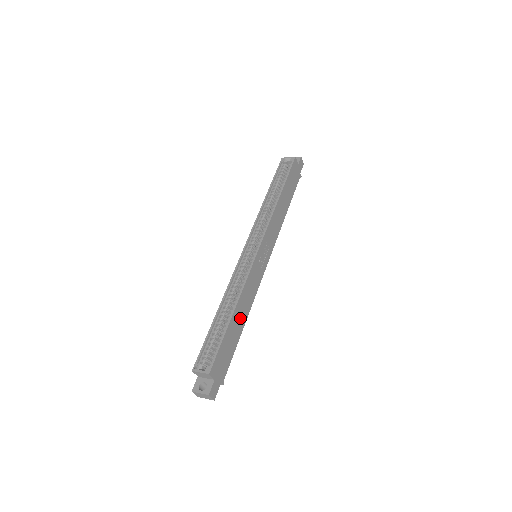
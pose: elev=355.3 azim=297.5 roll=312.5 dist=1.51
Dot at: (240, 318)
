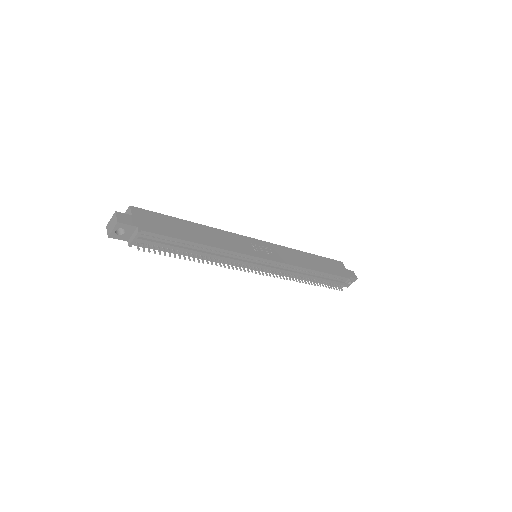
Dot at: (199, 235)
